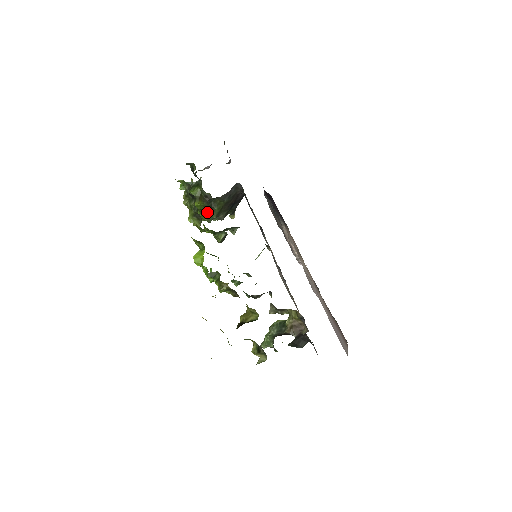
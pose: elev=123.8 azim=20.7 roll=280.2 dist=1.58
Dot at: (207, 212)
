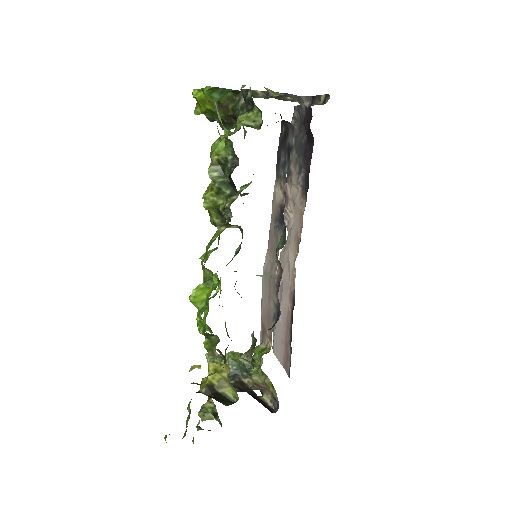
Dot at: occluded
